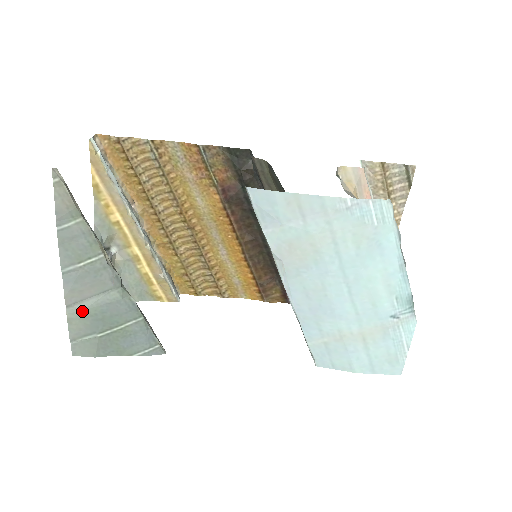
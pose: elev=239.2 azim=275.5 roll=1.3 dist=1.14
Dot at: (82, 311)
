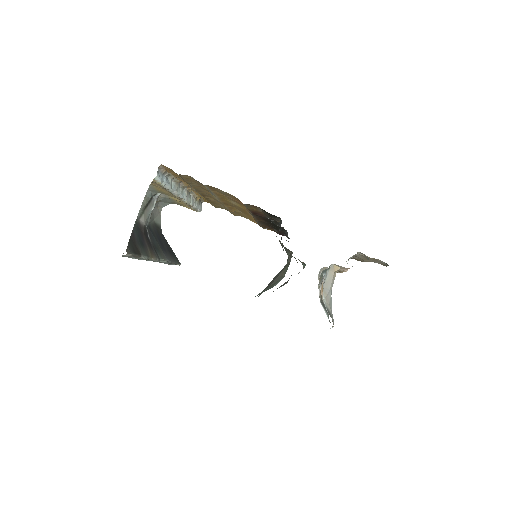
Dot at: (132, 258)
